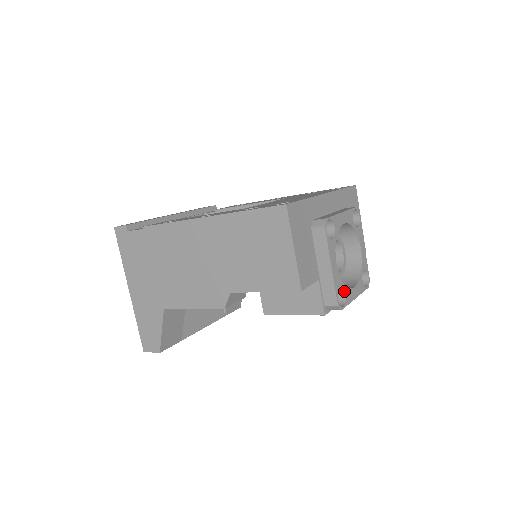
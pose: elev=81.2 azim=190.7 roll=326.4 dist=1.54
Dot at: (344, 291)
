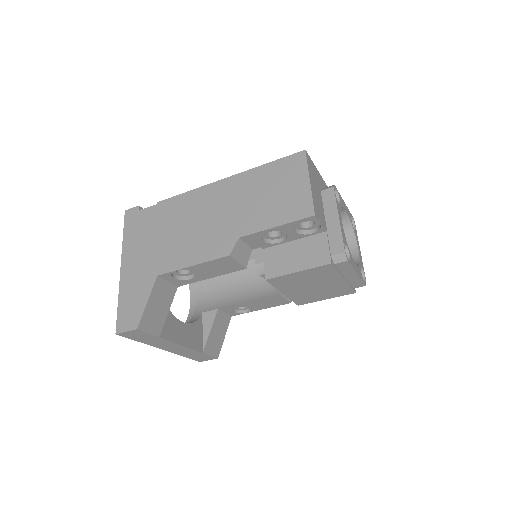
Dot at: (348, 252)
